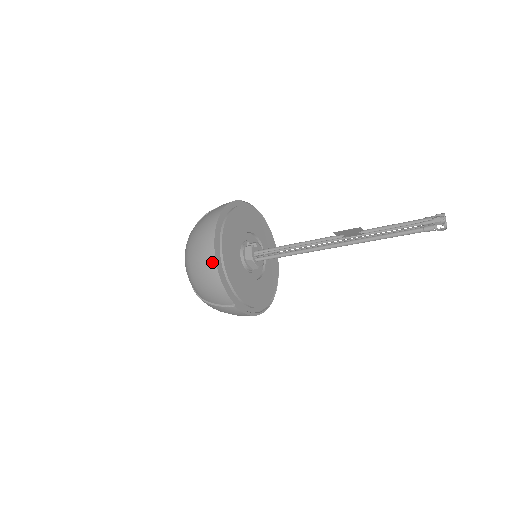
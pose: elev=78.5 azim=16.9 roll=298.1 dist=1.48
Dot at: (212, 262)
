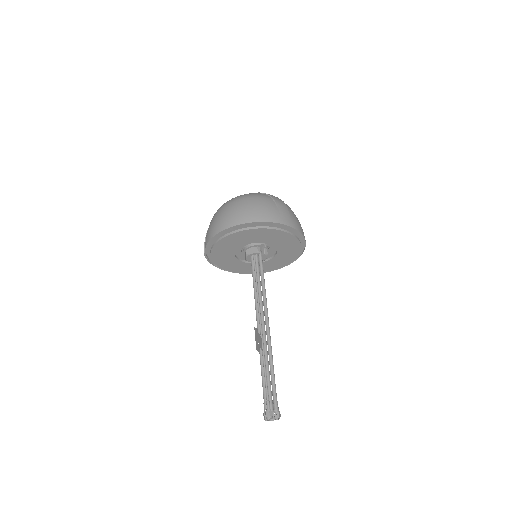
Dot at: (220, 228)
